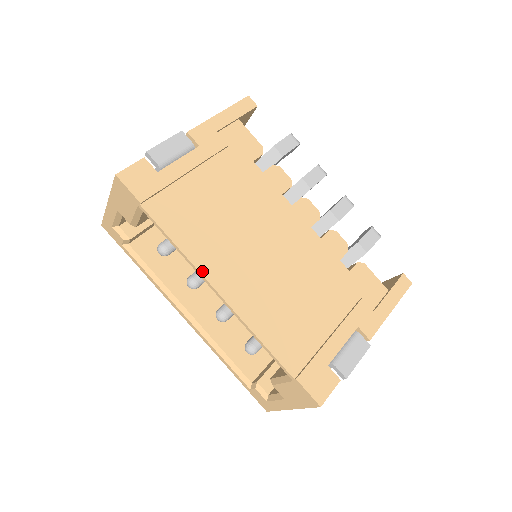
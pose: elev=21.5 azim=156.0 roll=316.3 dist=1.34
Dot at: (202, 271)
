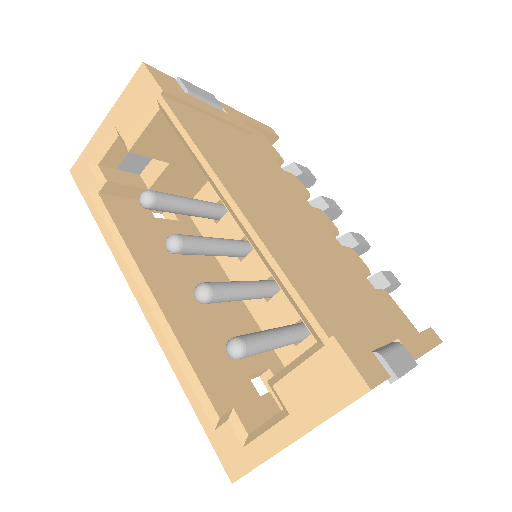
Dot at: (217, 174)
